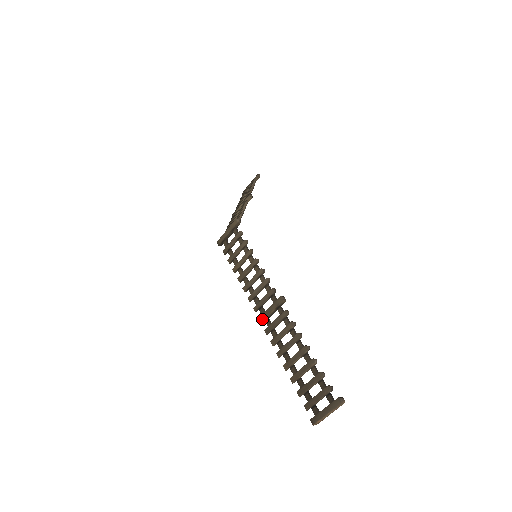
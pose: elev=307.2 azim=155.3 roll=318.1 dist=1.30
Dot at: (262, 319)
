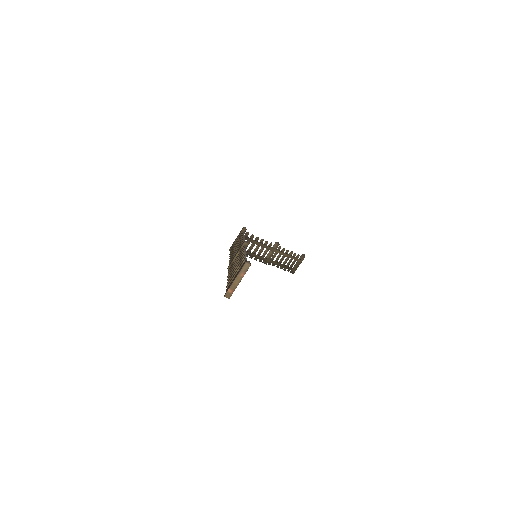
Dot at: (230, 264)
